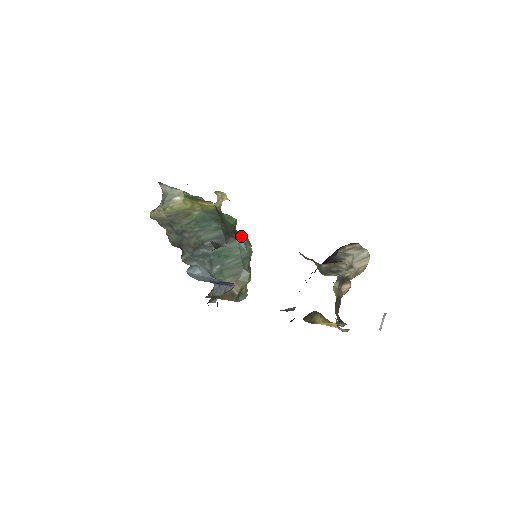
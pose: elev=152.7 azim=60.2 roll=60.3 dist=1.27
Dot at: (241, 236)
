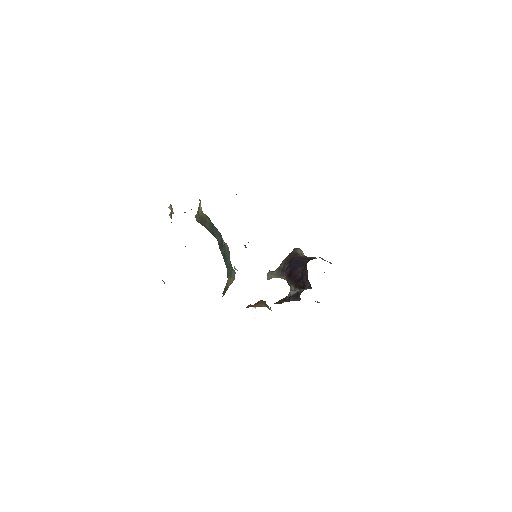
Dot at: occluded
